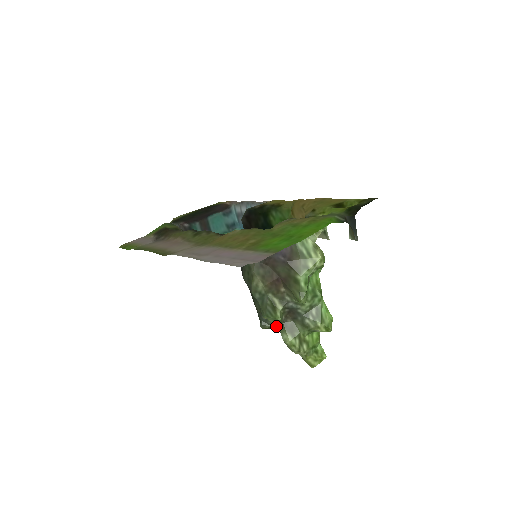
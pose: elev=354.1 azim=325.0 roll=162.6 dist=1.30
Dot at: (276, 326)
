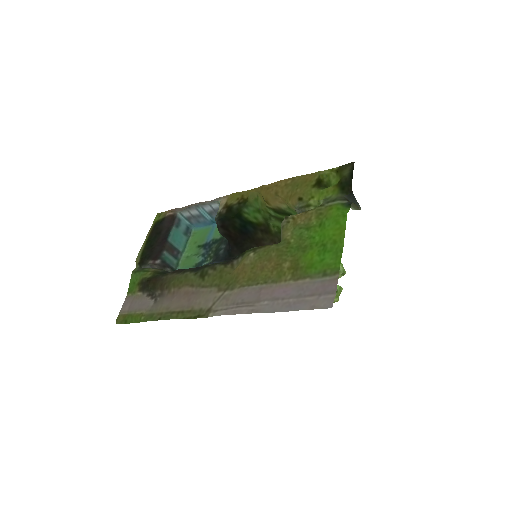
Dot at: occluded
